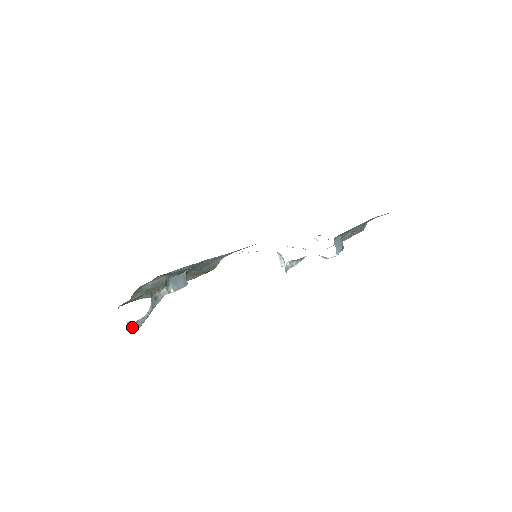
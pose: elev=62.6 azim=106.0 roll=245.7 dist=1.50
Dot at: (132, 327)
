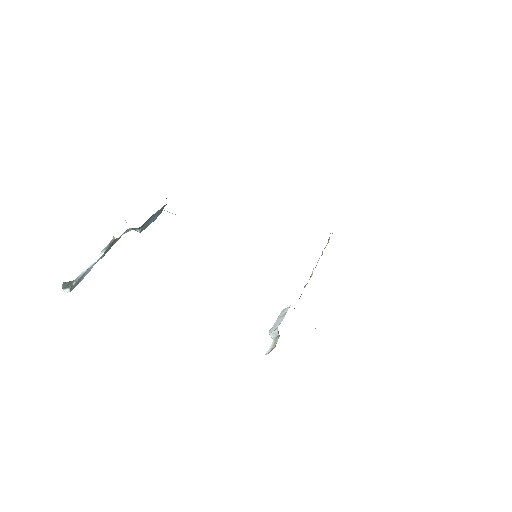
Dot at: (66, 288)
